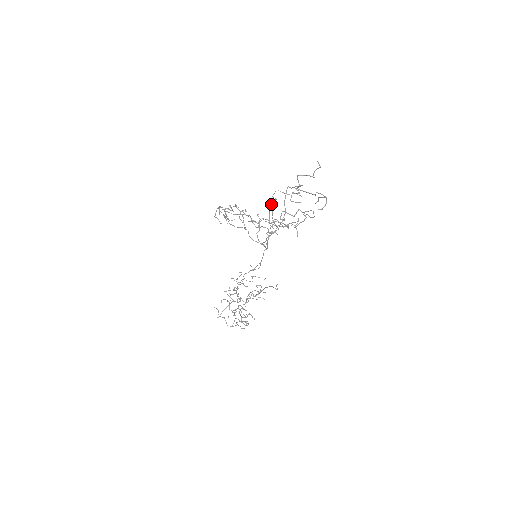
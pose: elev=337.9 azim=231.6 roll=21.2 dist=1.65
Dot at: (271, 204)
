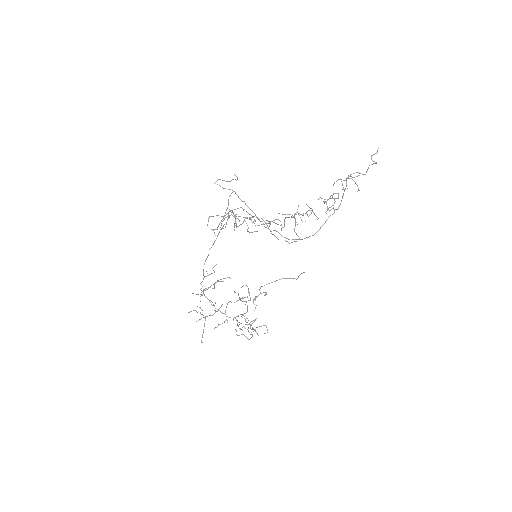
Dot at: occluded
